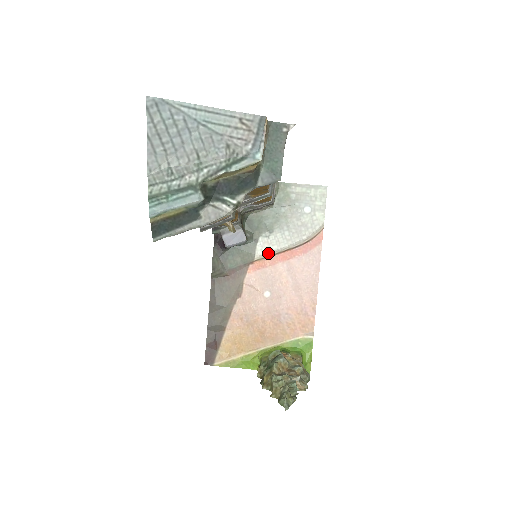
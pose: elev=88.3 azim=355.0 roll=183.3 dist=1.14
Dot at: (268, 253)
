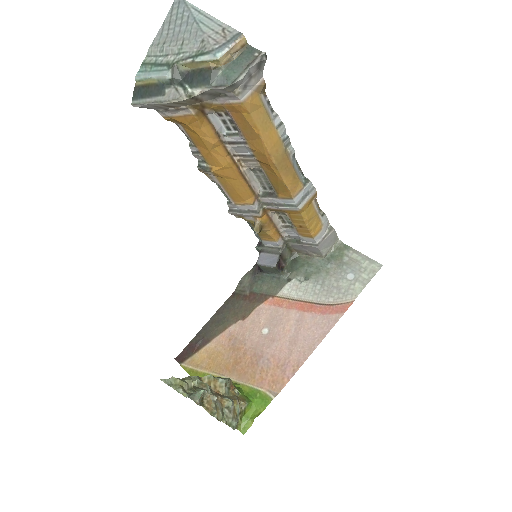
Dot at: (291, 295)
